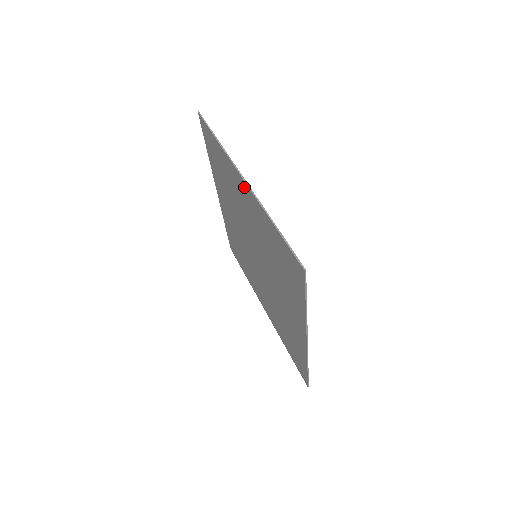
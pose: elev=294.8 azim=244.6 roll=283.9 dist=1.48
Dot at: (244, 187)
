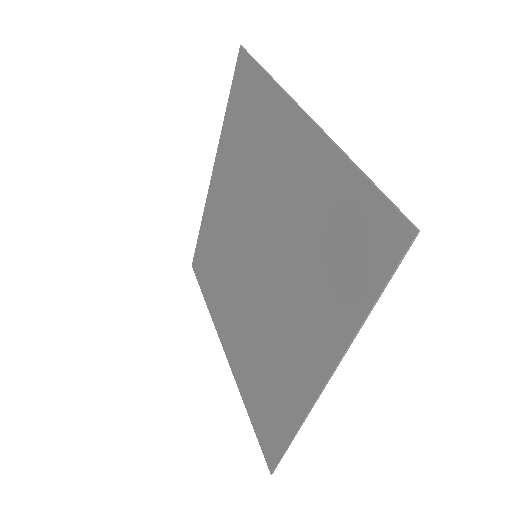
Dot at: (299, 128)
